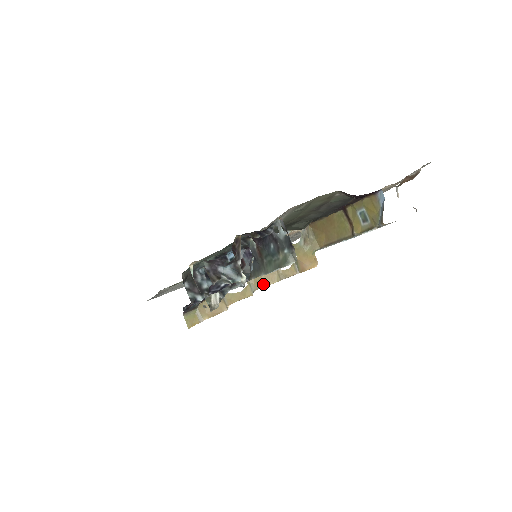
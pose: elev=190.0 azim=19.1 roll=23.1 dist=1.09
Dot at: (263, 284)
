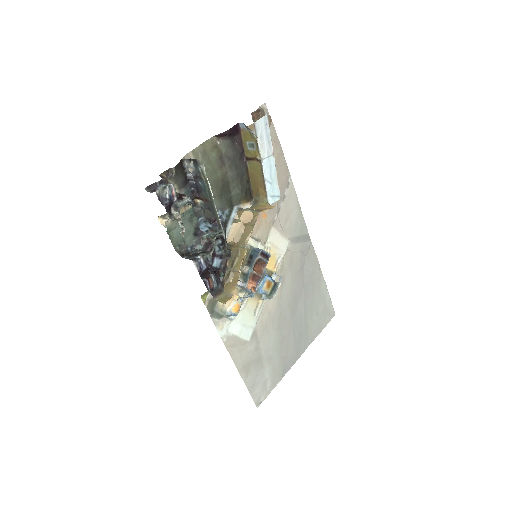
Dot at: (247, 238)
